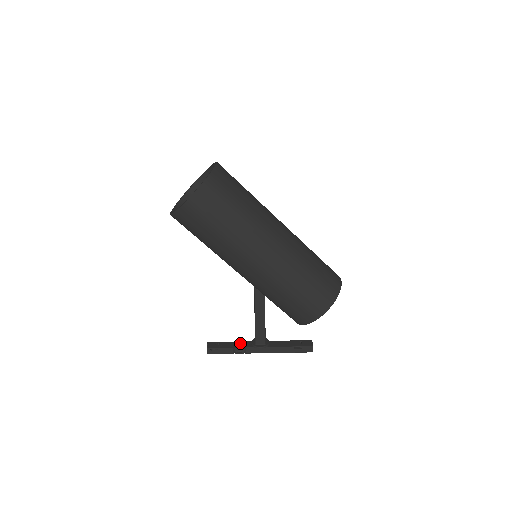
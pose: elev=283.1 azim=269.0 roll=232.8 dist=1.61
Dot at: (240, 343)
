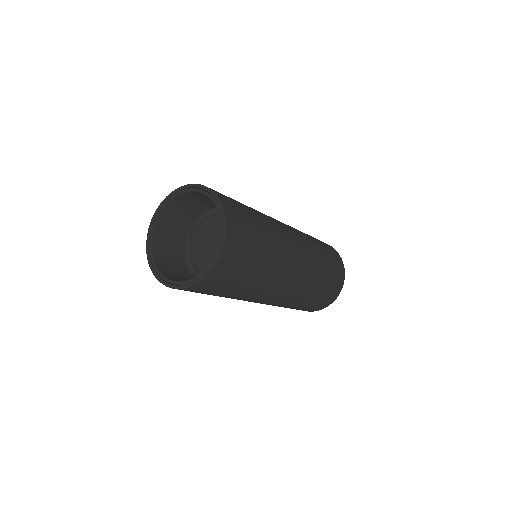
Dot at: occluded
